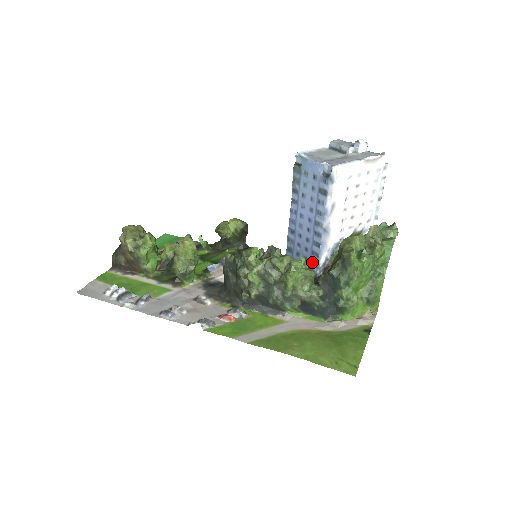
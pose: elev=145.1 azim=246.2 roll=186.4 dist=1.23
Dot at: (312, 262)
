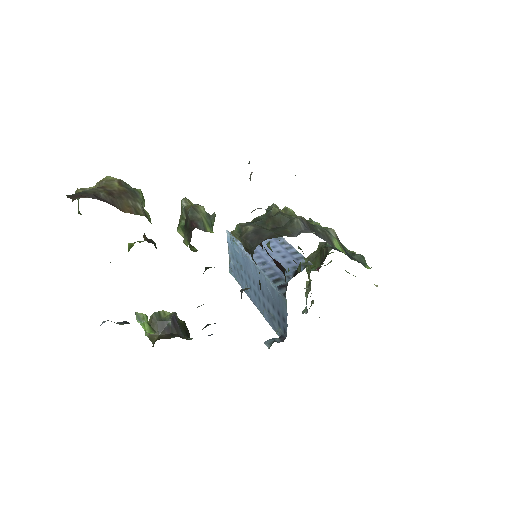
Dot at: (303, 264)
